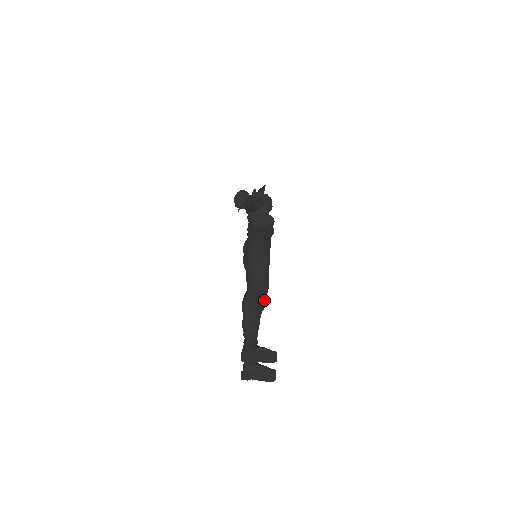
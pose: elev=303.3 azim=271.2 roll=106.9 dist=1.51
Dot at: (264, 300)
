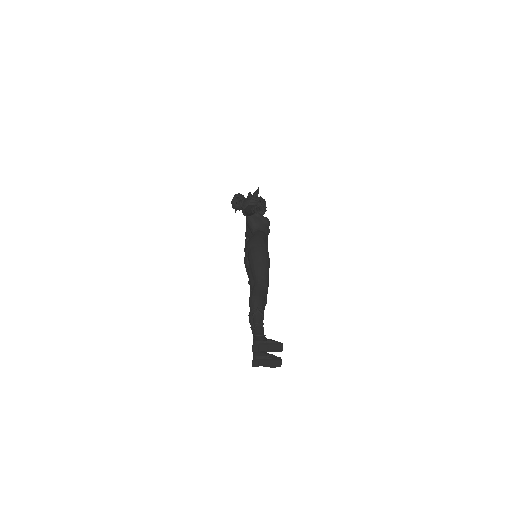
Dot at: (266, 296)
